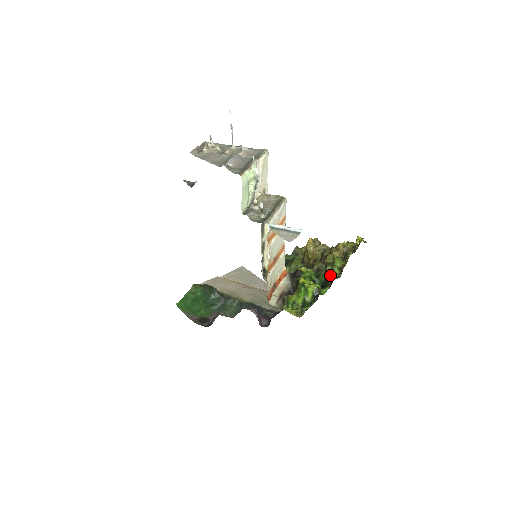
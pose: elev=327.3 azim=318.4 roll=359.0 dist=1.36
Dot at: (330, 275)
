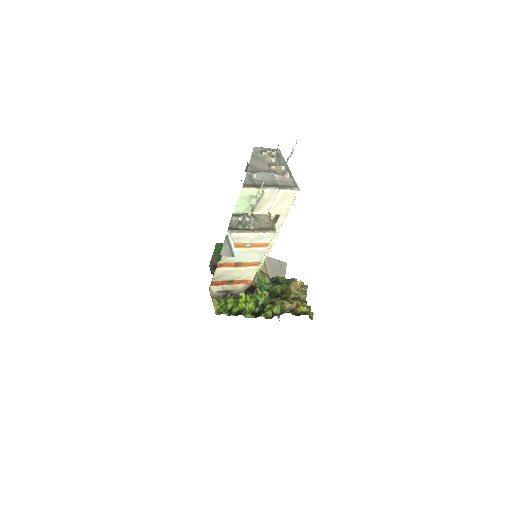
Dot at: (263, 311)
